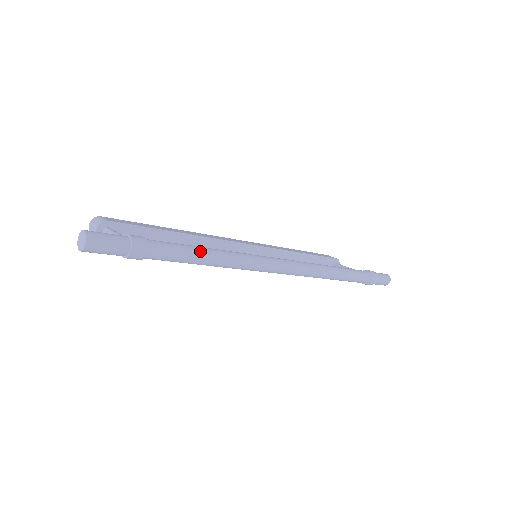
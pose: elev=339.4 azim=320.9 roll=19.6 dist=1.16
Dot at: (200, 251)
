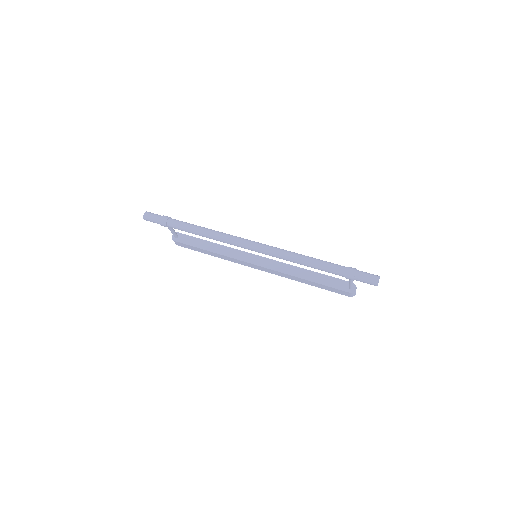
Dot at: (195, 225)
